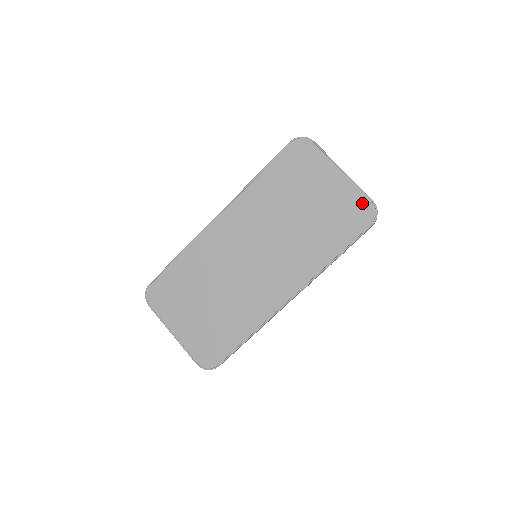
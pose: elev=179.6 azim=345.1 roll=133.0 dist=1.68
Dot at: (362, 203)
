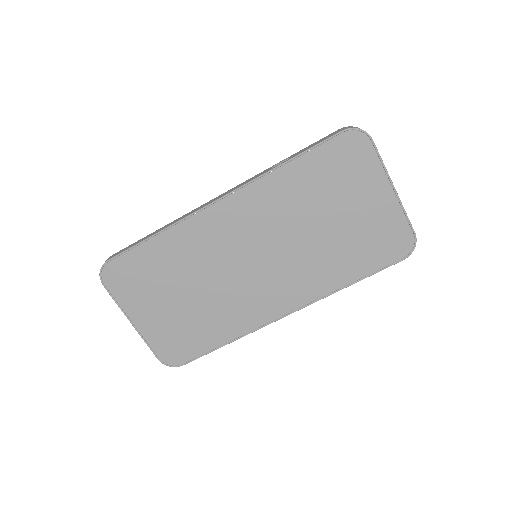
Dot at: (402, 233)
